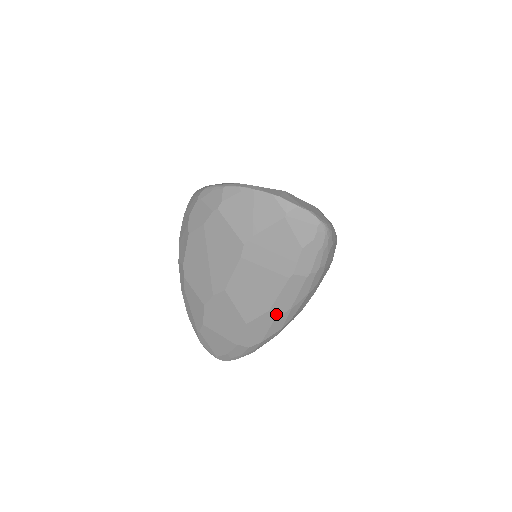
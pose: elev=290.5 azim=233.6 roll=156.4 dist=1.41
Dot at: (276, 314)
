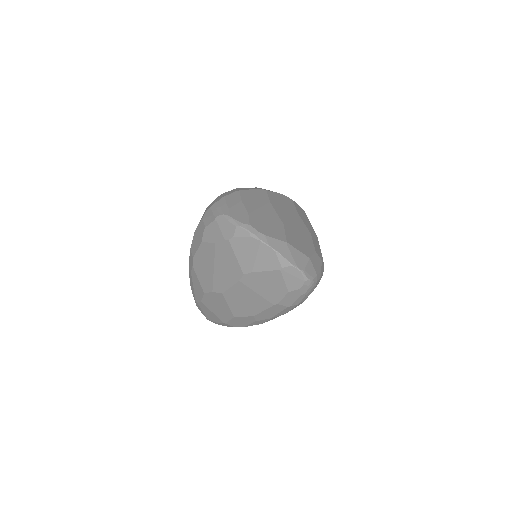
Dot at: (259, 318)
